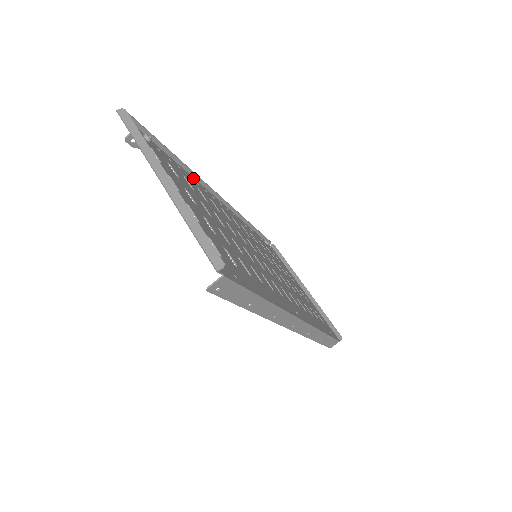
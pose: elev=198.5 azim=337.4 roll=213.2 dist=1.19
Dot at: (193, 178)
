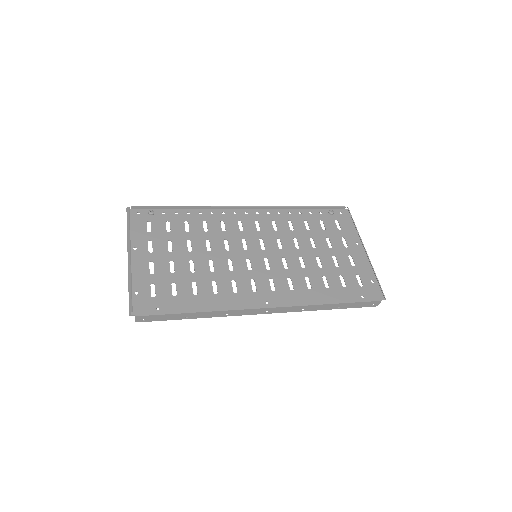
Dot at: (209, 210)
